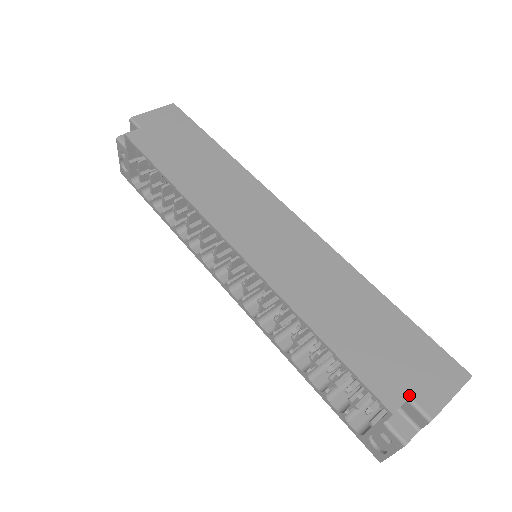
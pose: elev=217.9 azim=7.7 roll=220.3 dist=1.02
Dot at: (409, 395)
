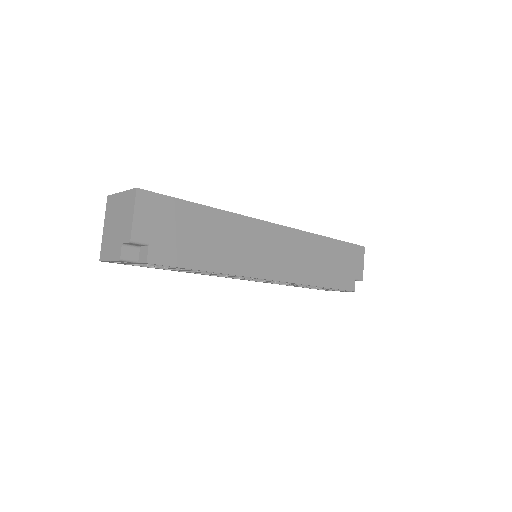
Dot at: (355, 278)
